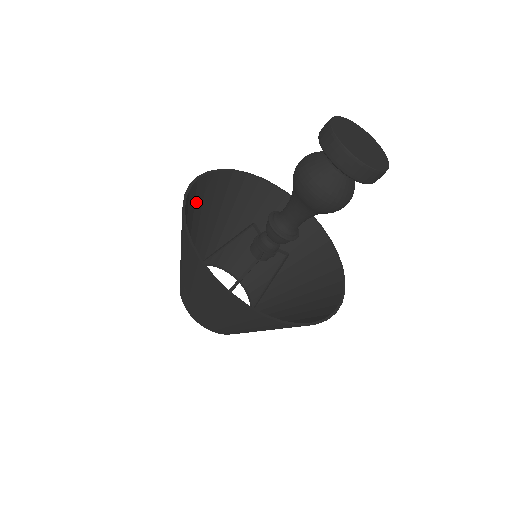
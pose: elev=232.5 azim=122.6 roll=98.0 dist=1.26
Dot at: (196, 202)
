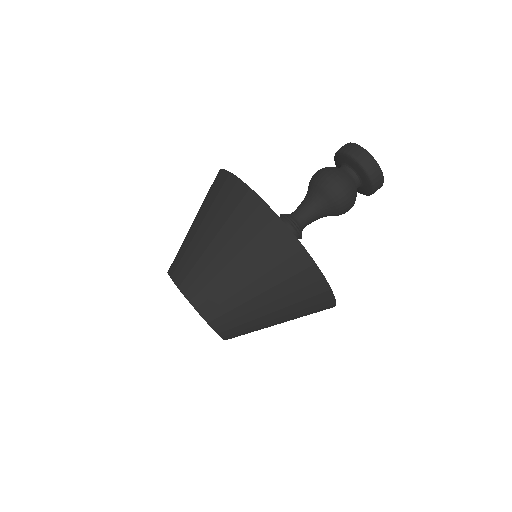
Dot at: occluded
